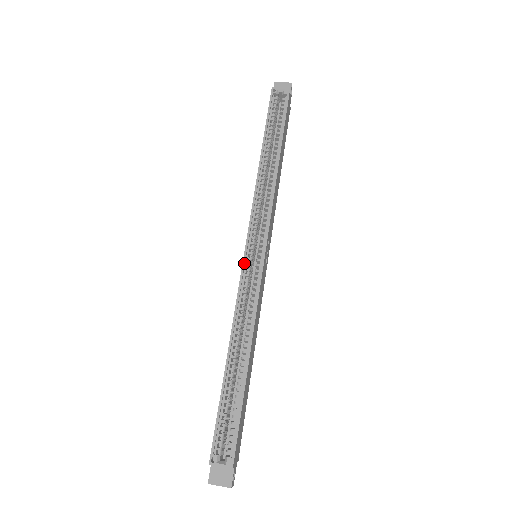
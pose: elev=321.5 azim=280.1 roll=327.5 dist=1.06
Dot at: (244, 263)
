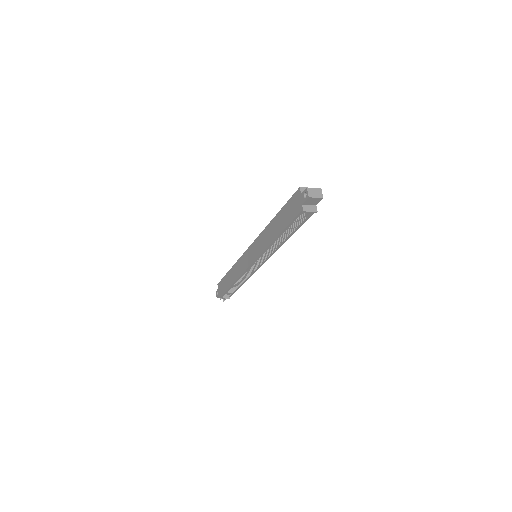
Dot at: (253, 243)
